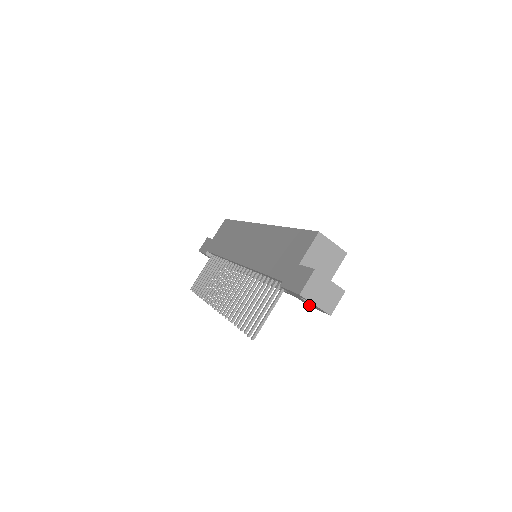
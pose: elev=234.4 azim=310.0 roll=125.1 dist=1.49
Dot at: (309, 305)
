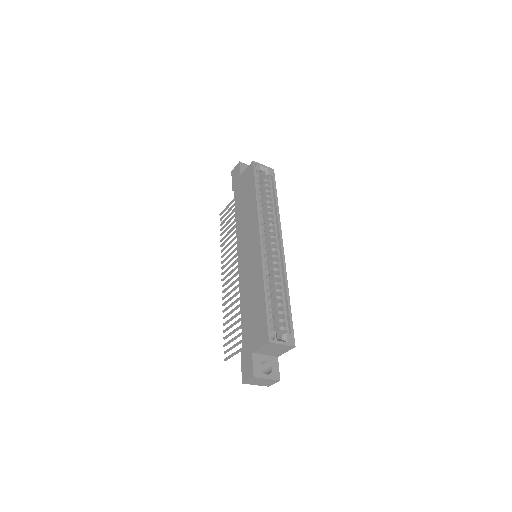
Dot at: occluded
